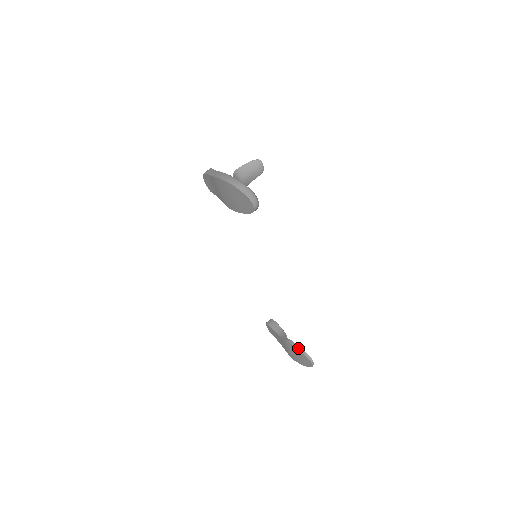
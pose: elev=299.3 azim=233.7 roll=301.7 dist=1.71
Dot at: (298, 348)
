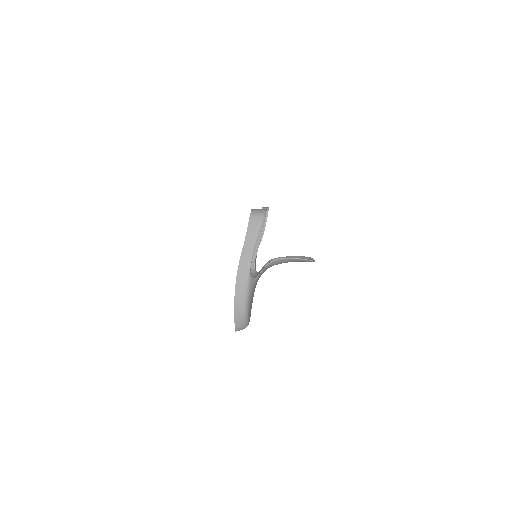
Dot at: occluded
